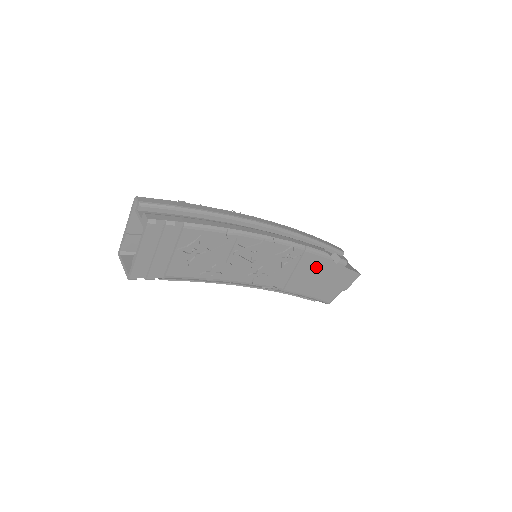
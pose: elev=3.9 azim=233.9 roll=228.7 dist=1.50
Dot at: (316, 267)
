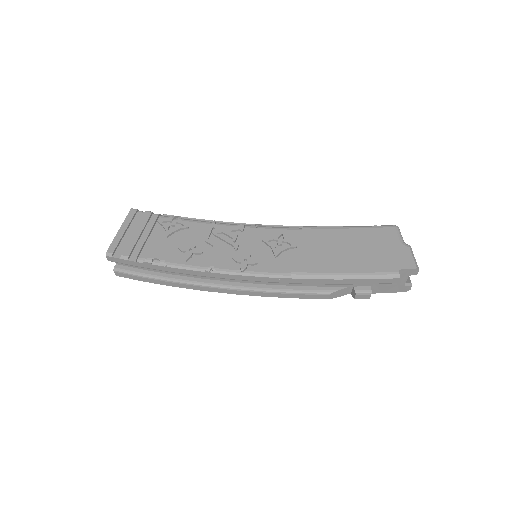
Dot at: occluded
